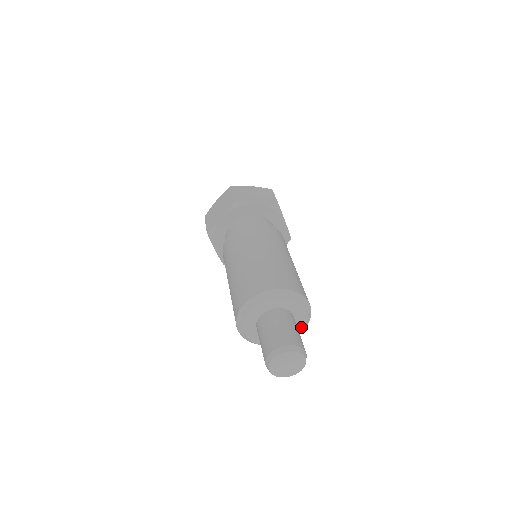
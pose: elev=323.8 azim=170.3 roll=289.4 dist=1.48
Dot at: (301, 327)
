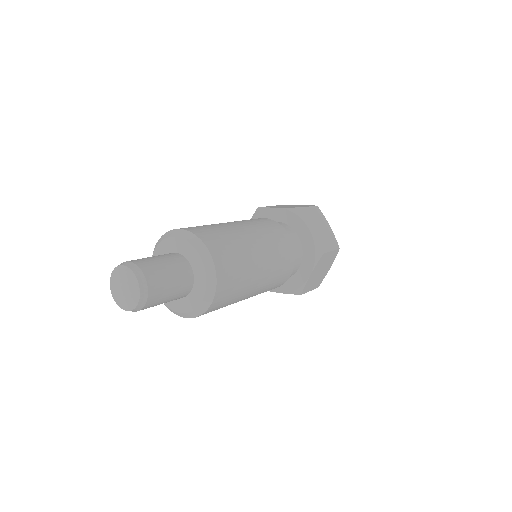
Dot at: (187, 309)
